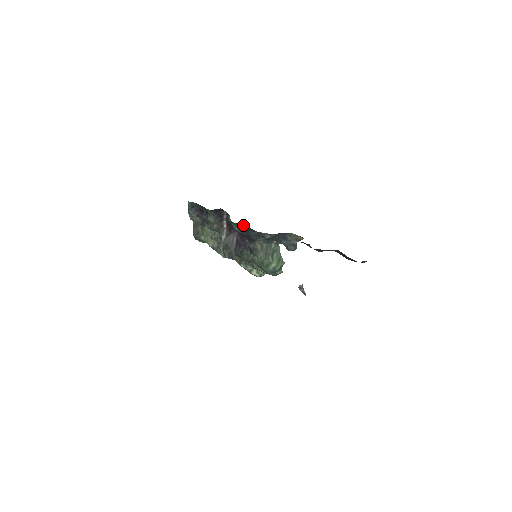
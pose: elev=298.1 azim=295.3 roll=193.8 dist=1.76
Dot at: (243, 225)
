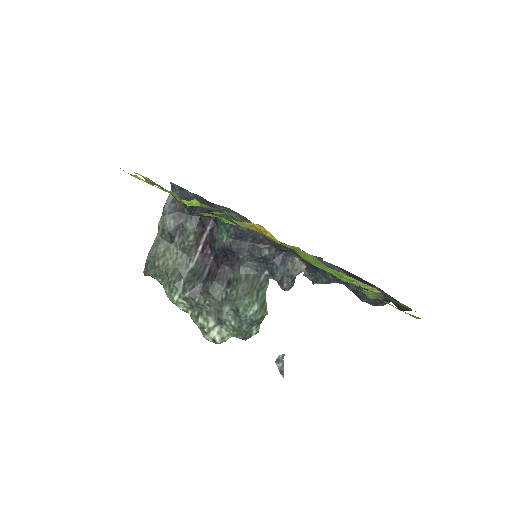
Dot at: occluded
